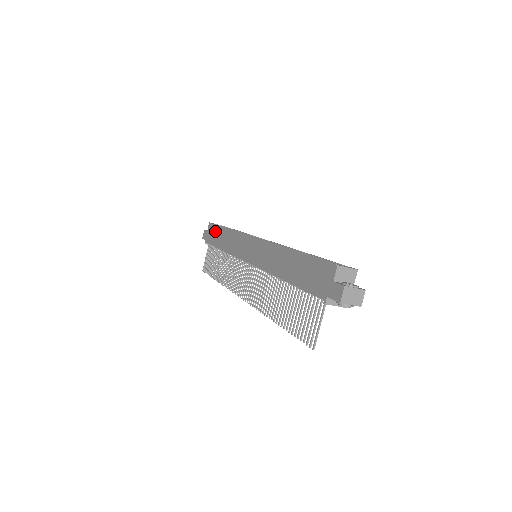
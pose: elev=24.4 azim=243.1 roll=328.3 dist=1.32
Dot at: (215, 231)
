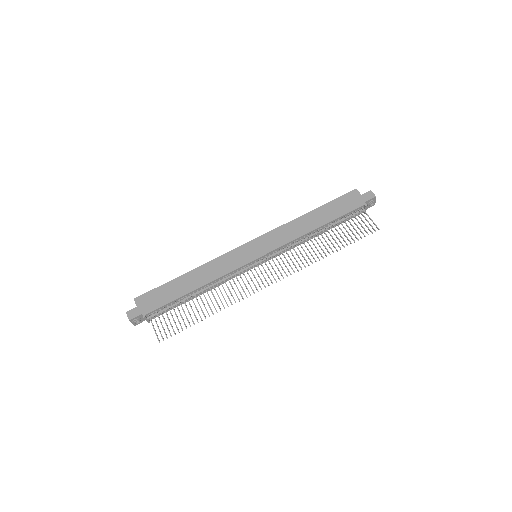
Dot at: (162, 291)
